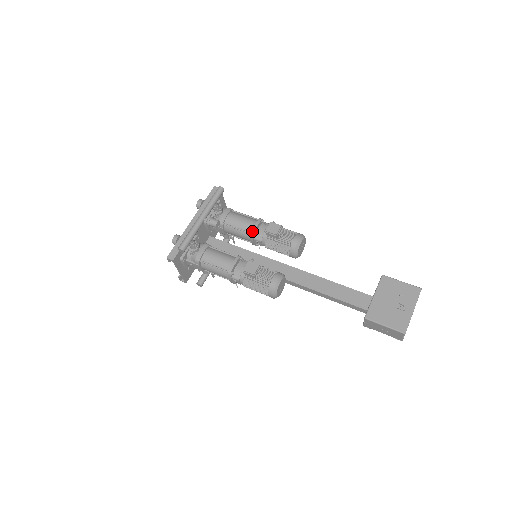
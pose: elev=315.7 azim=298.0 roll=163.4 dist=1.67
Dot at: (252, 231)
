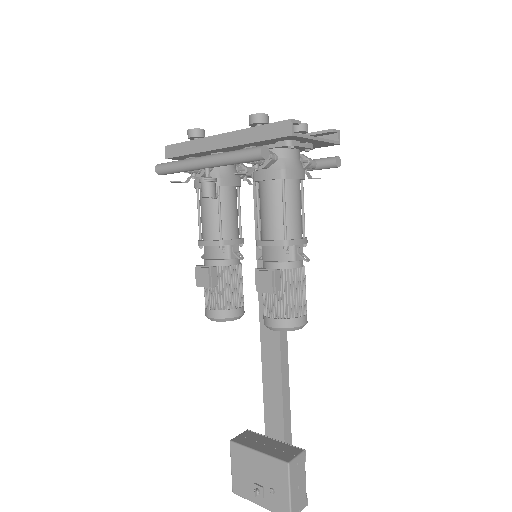
Dot at: (258, 241)
